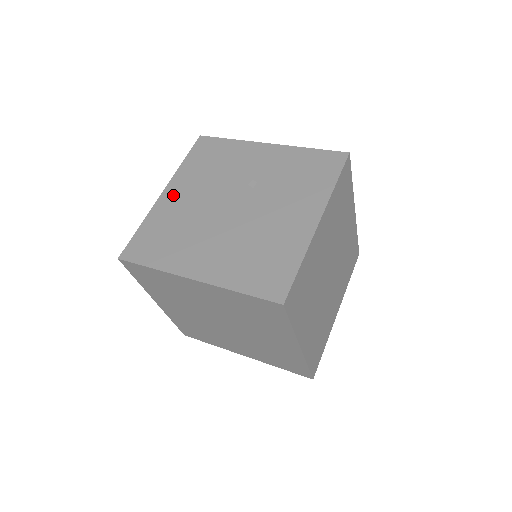
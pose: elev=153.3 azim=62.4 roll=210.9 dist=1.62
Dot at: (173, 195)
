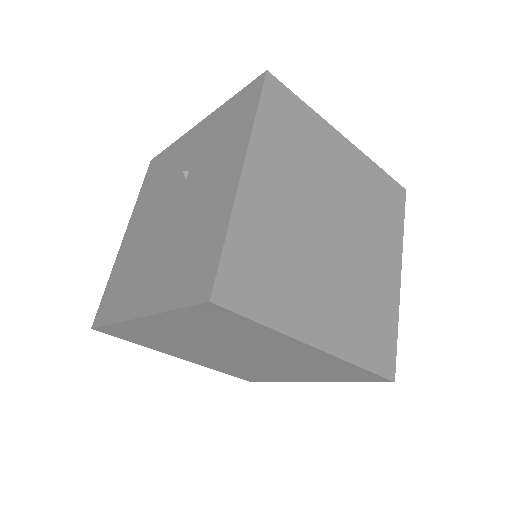
Dot at: (130, 235)
